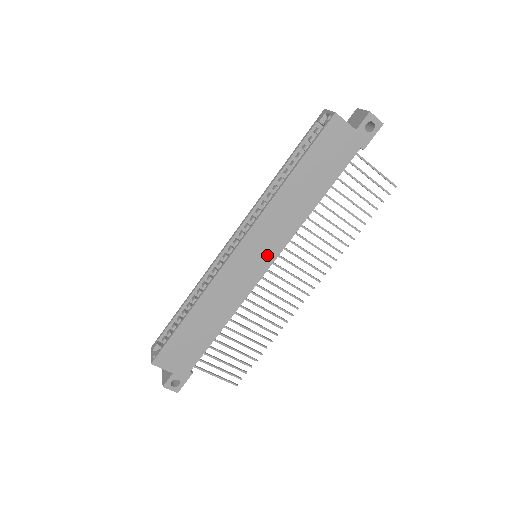
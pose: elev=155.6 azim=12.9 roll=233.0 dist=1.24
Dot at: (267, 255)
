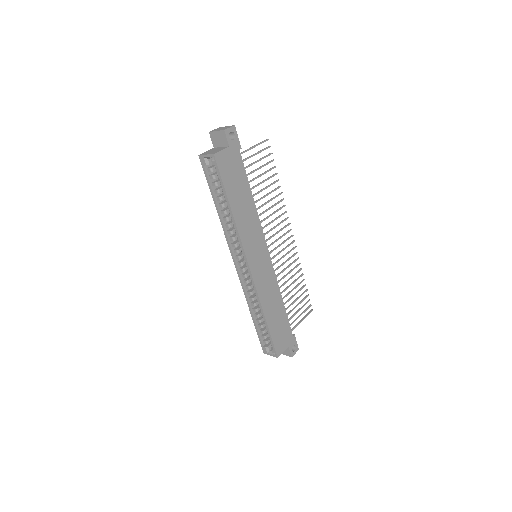
Dot at: (262, 250)
